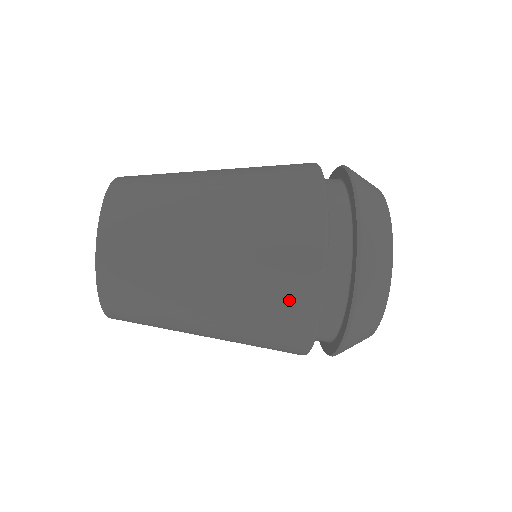
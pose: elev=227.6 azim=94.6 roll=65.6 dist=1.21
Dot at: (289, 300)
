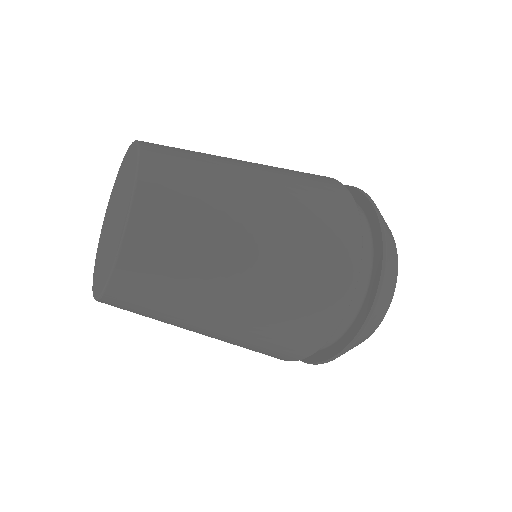
Dot at: (296, 340)
